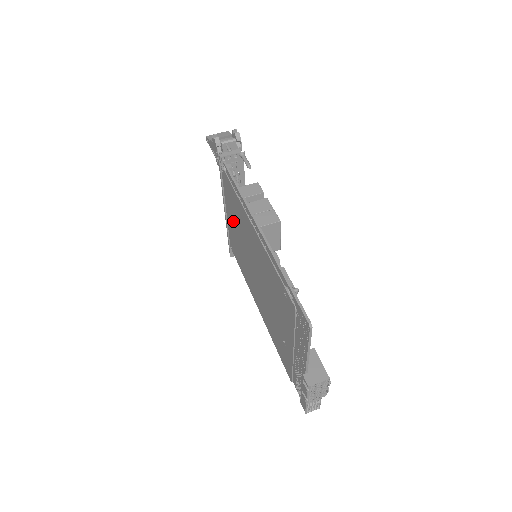
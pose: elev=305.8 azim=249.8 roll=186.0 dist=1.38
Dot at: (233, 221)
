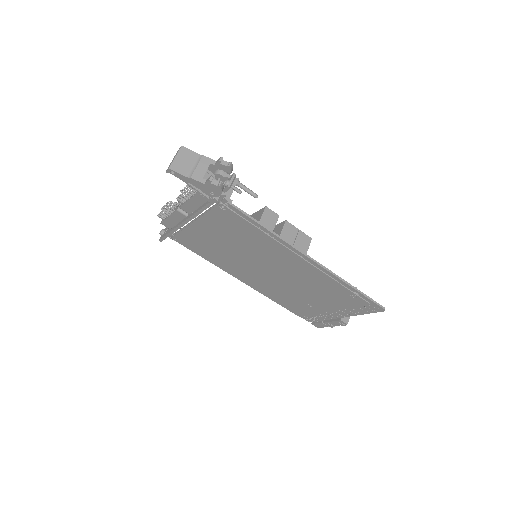
Dot at: (218, 236)
